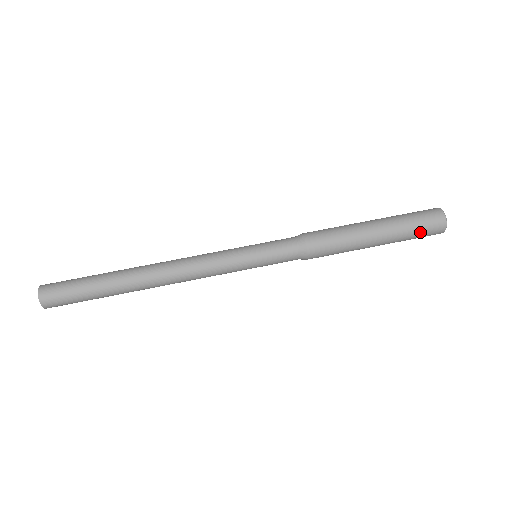
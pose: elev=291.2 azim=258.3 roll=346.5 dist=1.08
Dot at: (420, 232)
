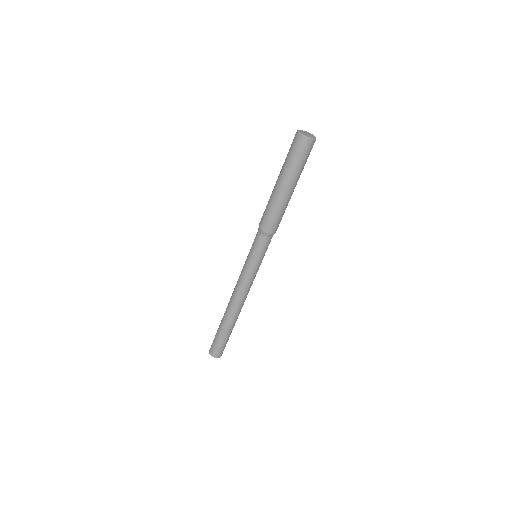
Dot at: occluded
